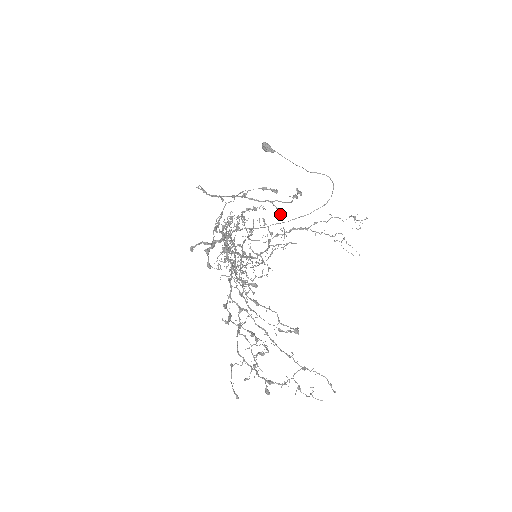
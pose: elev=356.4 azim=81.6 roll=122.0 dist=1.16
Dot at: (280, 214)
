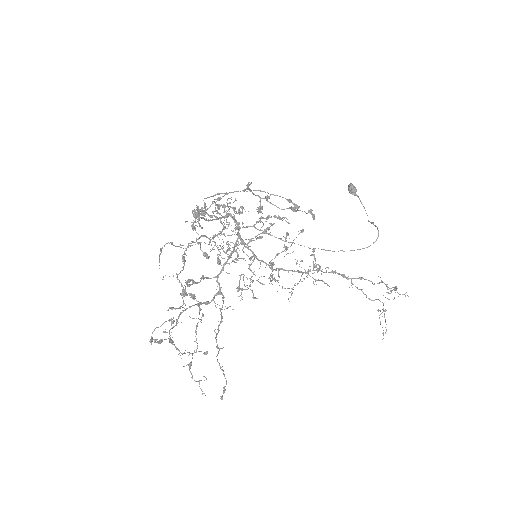
Dot at: occluded
